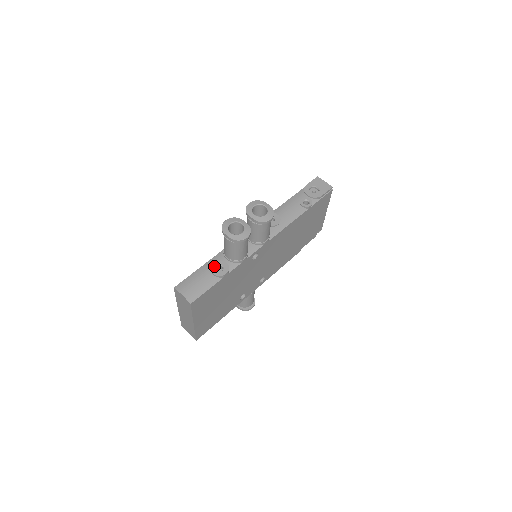
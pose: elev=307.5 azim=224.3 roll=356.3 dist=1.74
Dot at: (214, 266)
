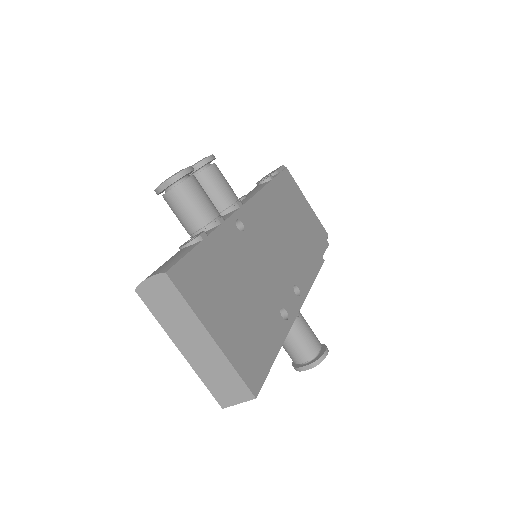
Dot at: occluded
